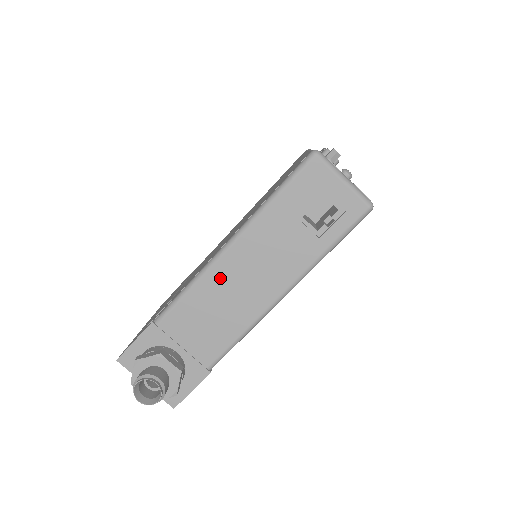
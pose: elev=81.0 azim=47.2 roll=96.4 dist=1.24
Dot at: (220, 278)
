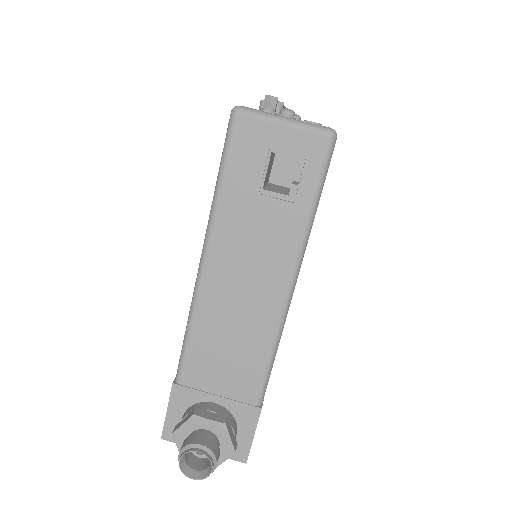
Dot at: (214, 303)
